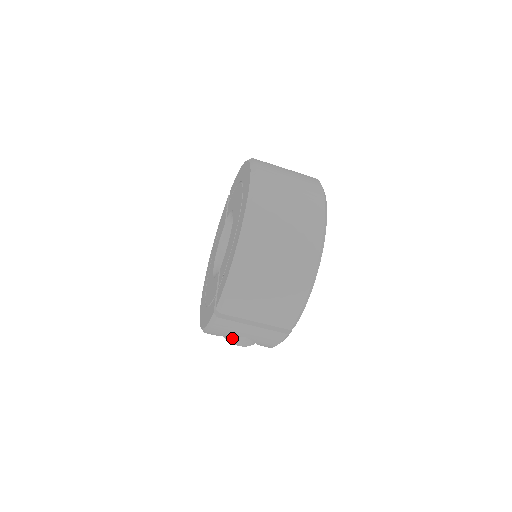
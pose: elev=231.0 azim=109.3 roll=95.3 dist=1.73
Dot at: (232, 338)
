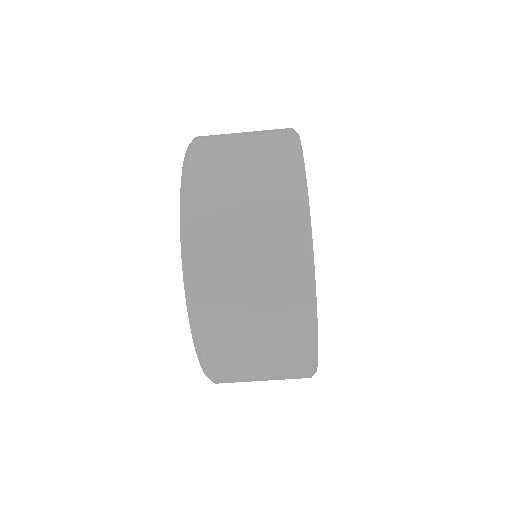
Dot at: occluded
